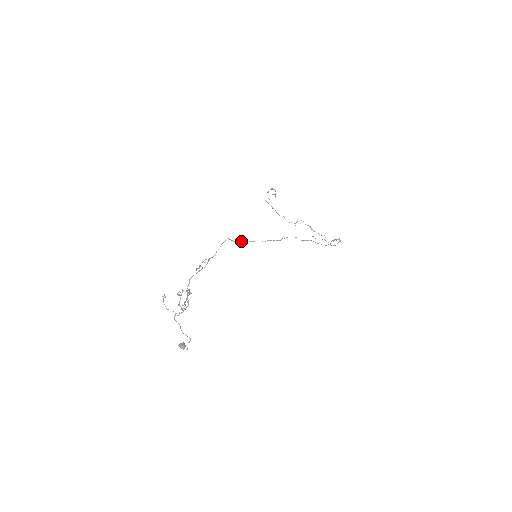
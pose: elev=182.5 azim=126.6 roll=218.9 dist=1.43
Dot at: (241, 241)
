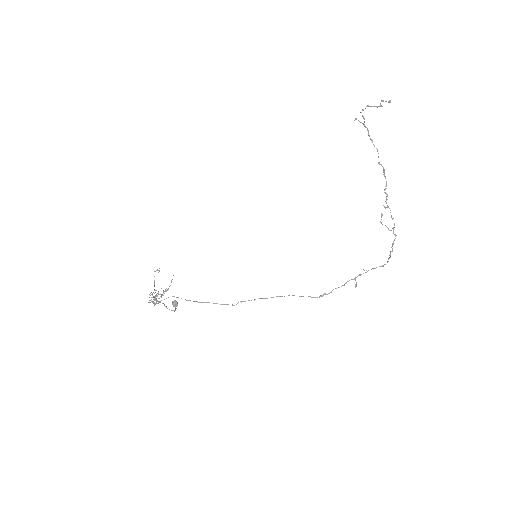
Dot at: occluded
